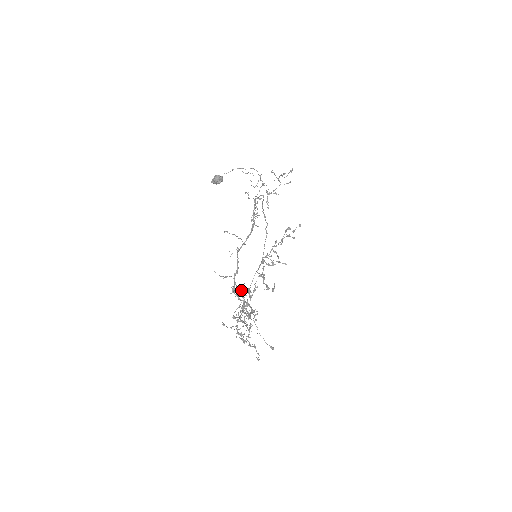
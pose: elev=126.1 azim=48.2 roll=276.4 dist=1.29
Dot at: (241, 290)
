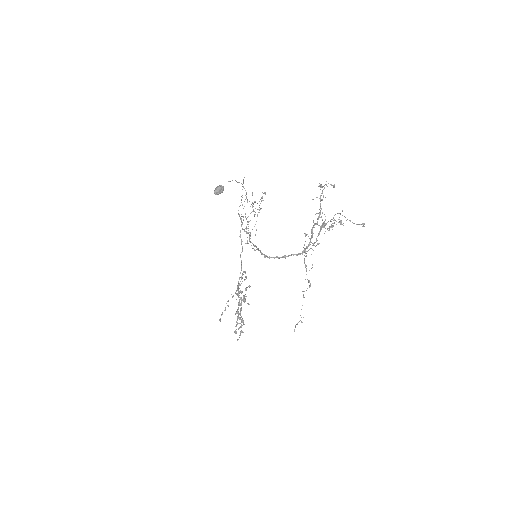
Dot at: (322, 192)
